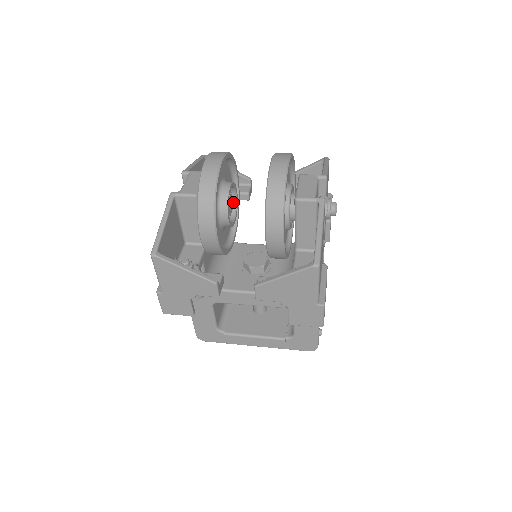
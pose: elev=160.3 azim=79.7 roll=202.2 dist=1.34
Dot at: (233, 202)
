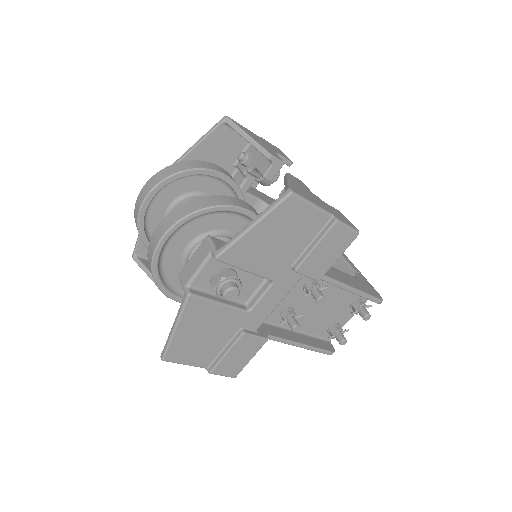
Dot at: occluded
